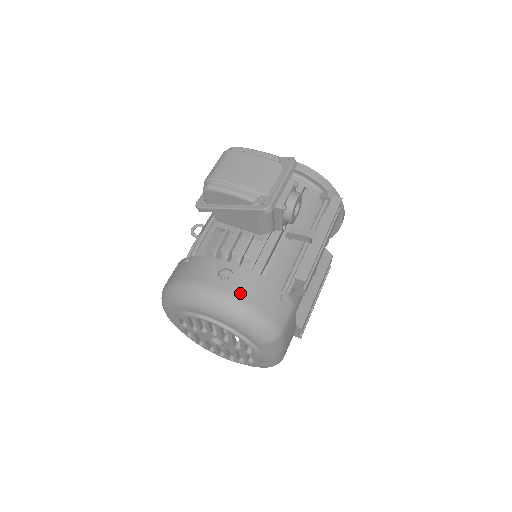
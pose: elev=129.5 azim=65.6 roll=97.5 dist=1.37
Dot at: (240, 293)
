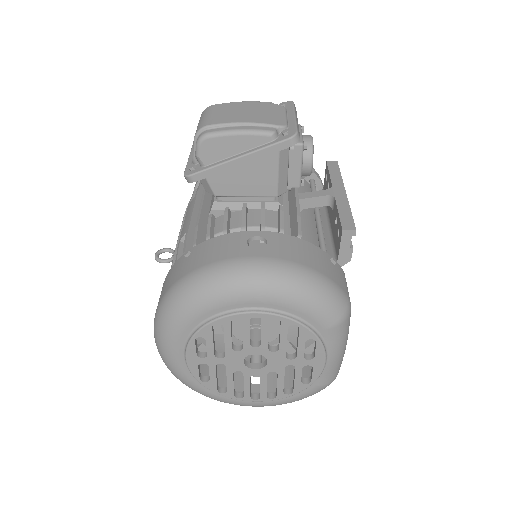
Dot at: (288, 257)
